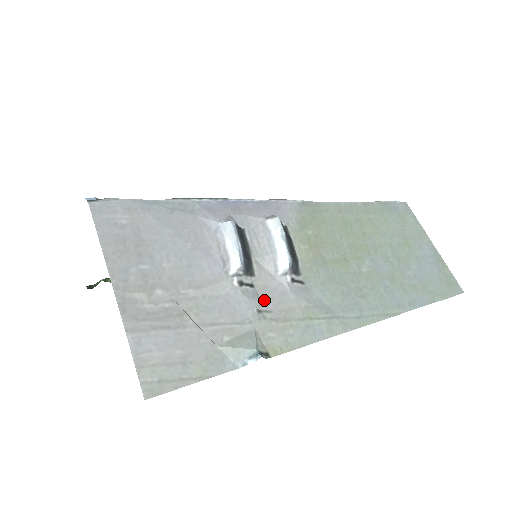
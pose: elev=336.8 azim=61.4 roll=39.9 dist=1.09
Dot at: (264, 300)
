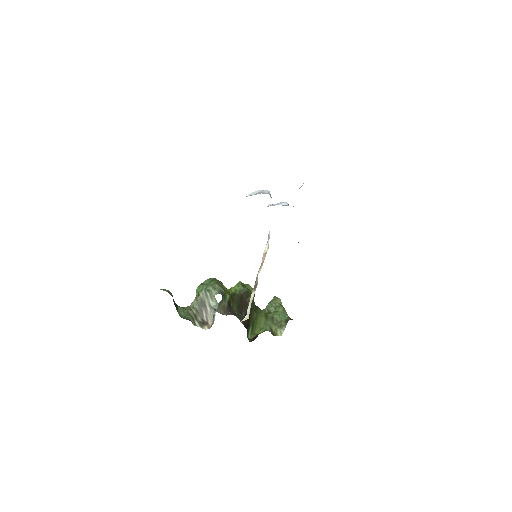
Dot at: occluded
